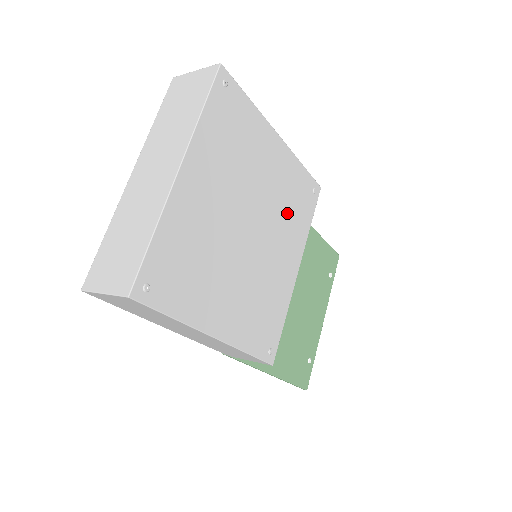
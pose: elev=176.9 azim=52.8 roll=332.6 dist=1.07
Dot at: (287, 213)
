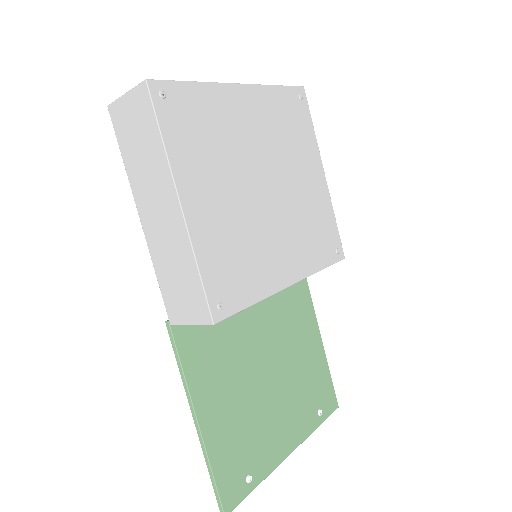
Dot at: (304, 228)
